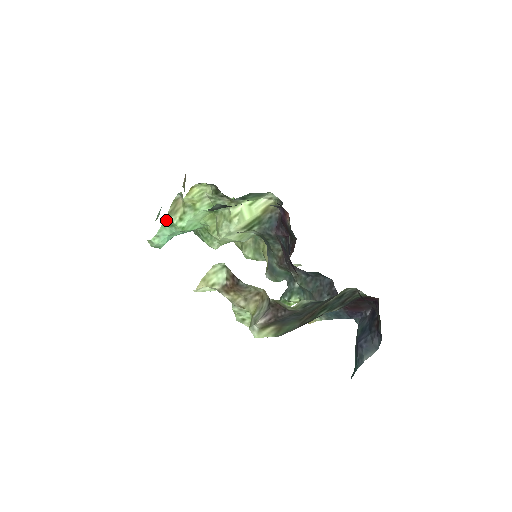
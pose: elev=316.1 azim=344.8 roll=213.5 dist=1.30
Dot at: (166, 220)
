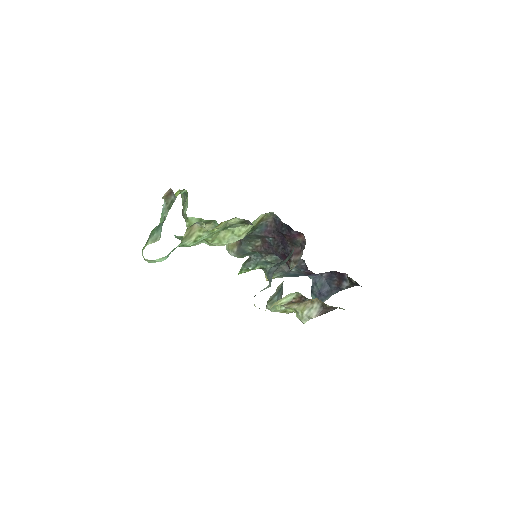
Dot at: (179, 244)
